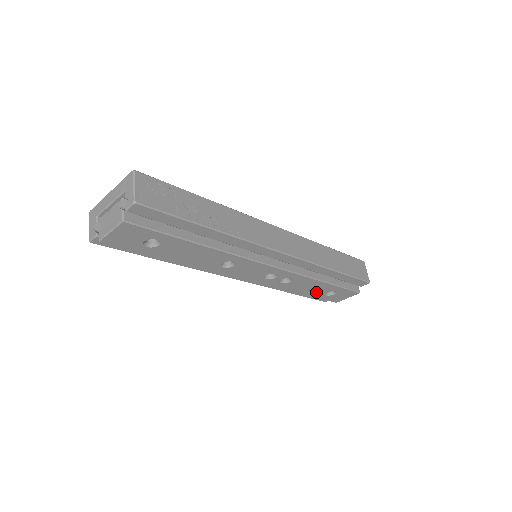
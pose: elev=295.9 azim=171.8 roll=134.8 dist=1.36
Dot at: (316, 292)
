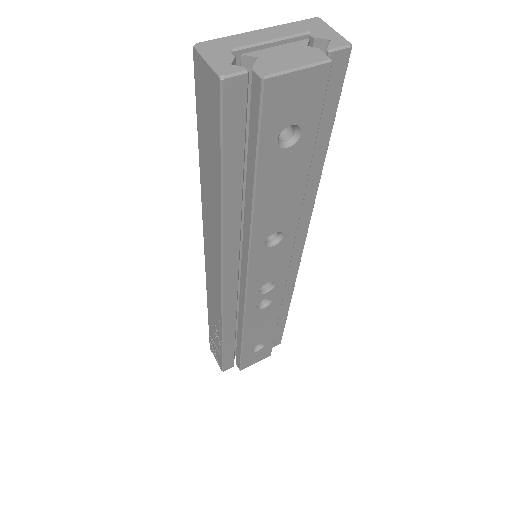
Dot at: (253, 341)
